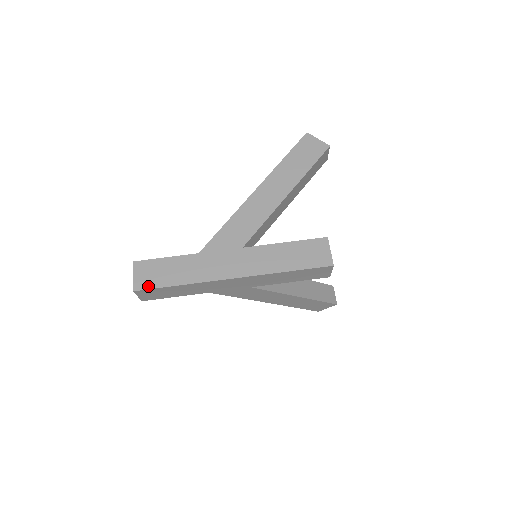
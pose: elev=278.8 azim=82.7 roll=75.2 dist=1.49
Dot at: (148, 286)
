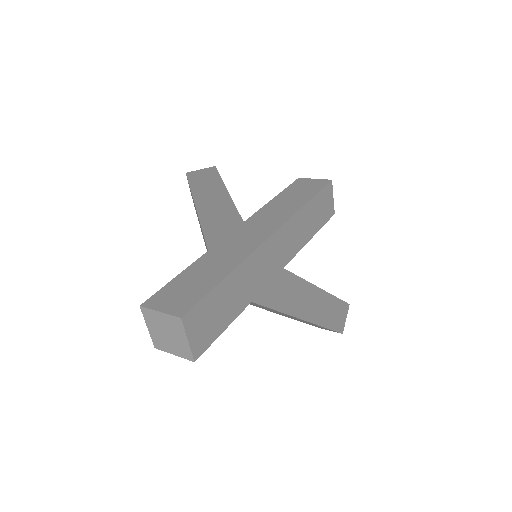
Dot at: (193, 301)
